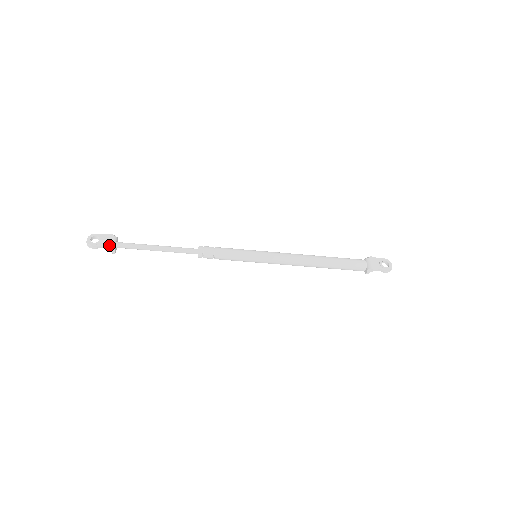
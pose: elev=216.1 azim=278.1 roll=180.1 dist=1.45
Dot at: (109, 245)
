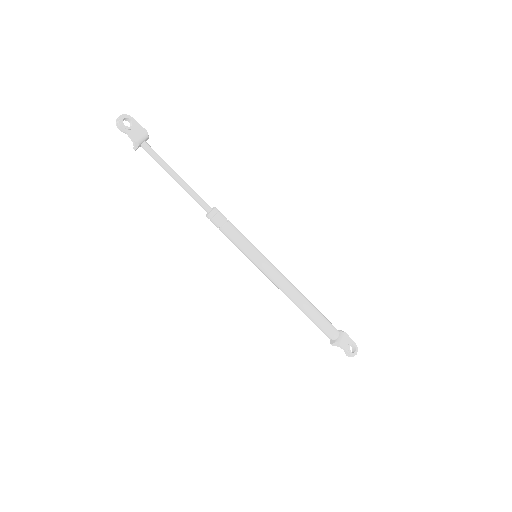
Dot at: (137, 139)
